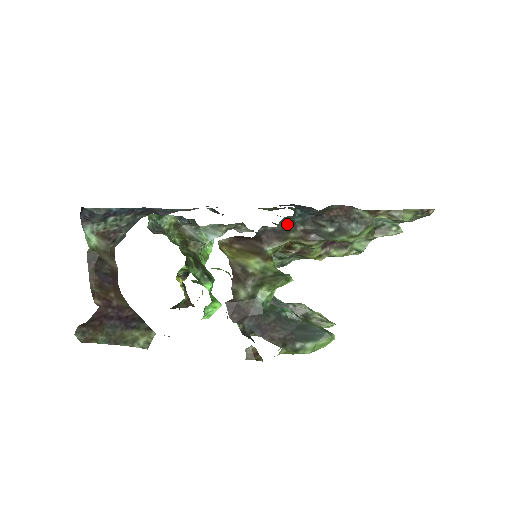
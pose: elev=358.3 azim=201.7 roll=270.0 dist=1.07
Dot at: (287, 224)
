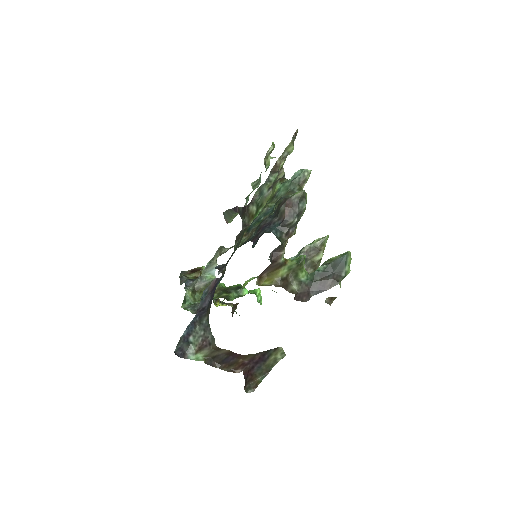
Dot at: (247, 224)
